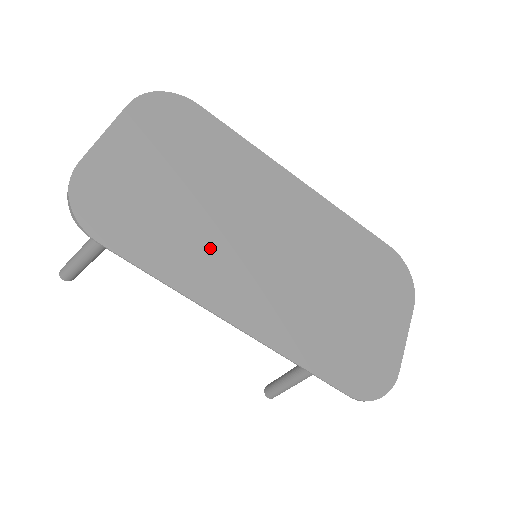
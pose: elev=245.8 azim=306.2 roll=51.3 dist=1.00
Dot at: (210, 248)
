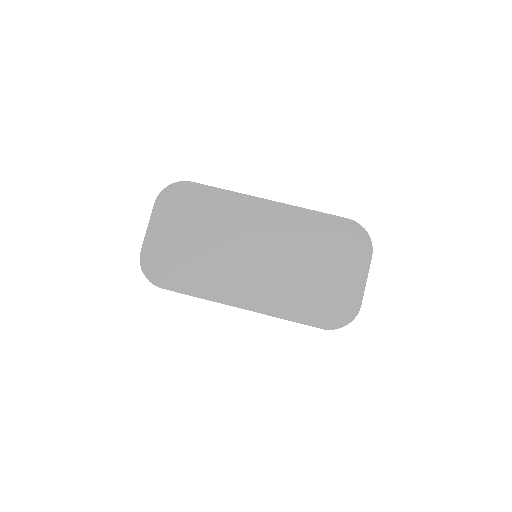
Dot at: (218, 269)
